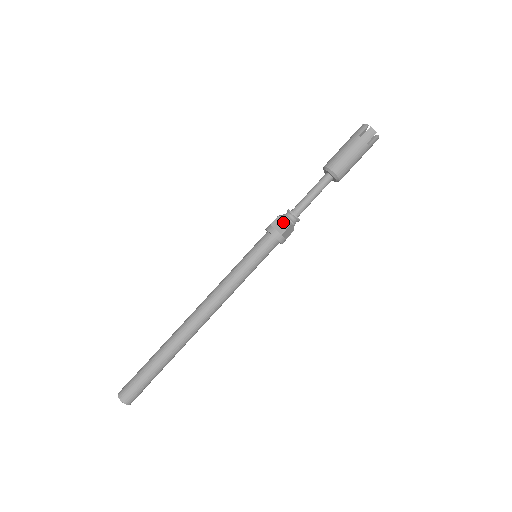
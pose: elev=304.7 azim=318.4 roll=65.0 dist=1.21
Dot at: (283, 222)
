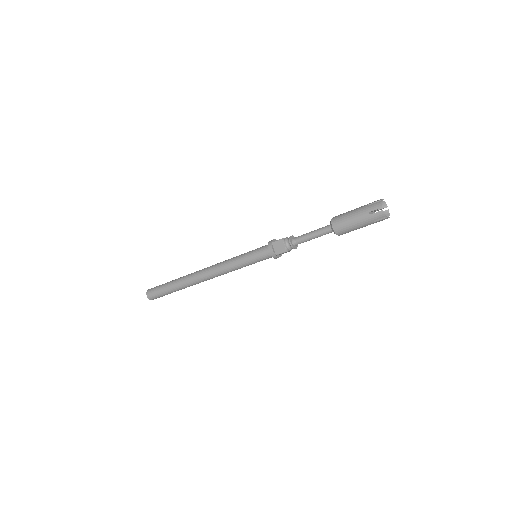
Dot at: (281, 247)
